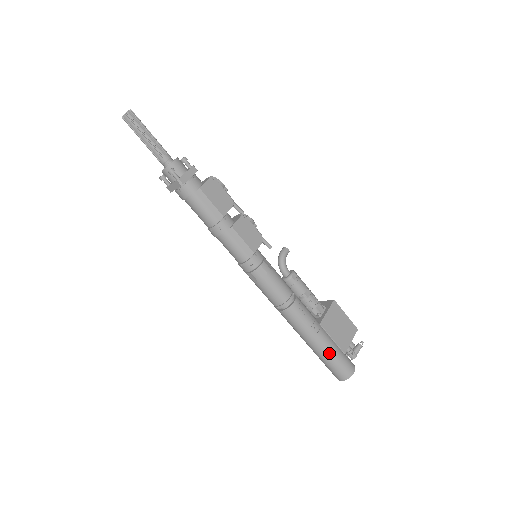
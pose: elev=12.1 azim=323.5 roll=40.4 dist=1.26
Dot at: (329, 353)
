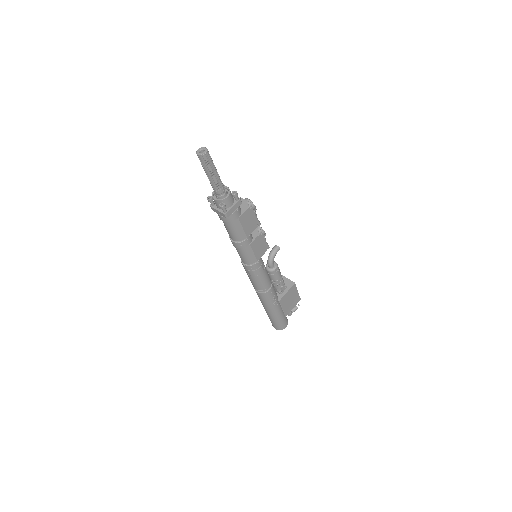
Dot at: (276, 317)
